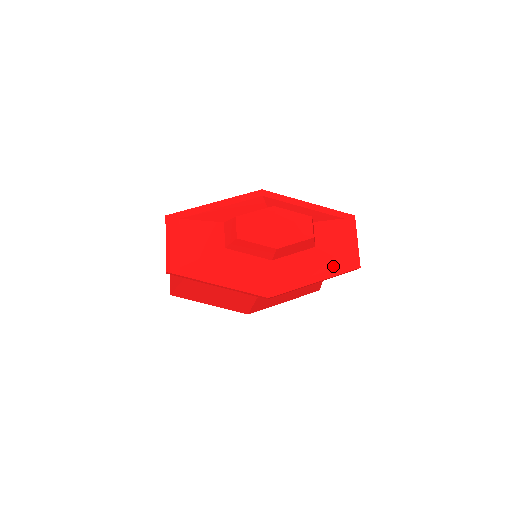
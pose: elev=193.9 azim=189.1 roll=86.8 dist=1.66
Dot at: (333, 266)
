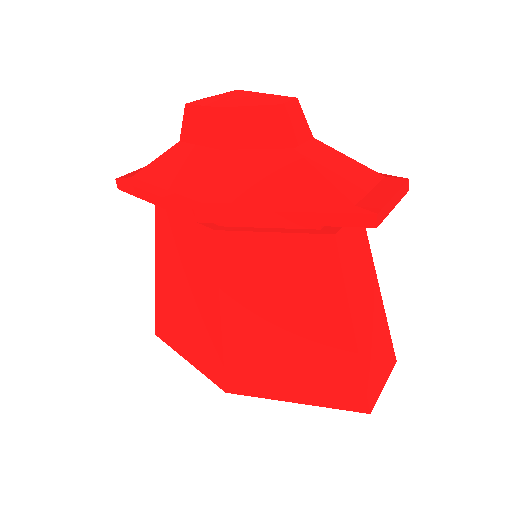
Dot at: (323, 199)
